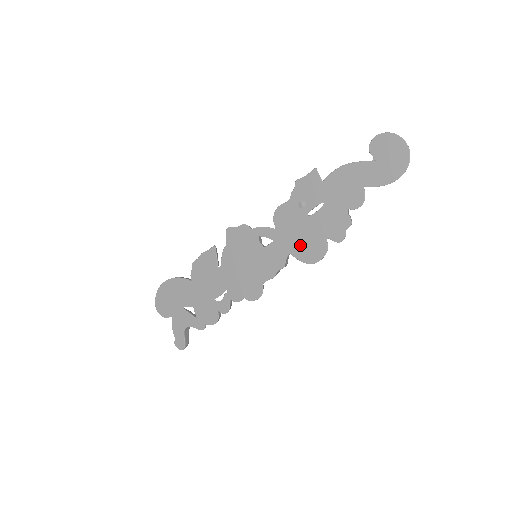
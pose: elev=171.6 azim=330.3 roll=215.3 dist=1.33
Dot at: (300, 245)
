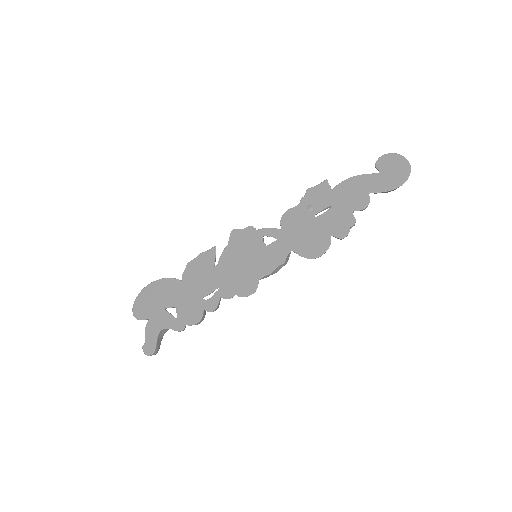
Dot at: (303, 242)
